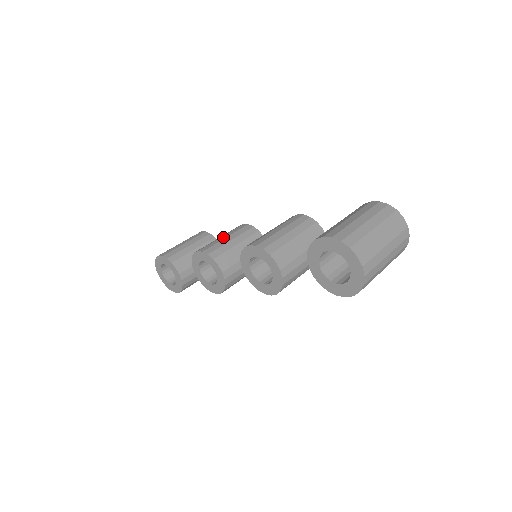
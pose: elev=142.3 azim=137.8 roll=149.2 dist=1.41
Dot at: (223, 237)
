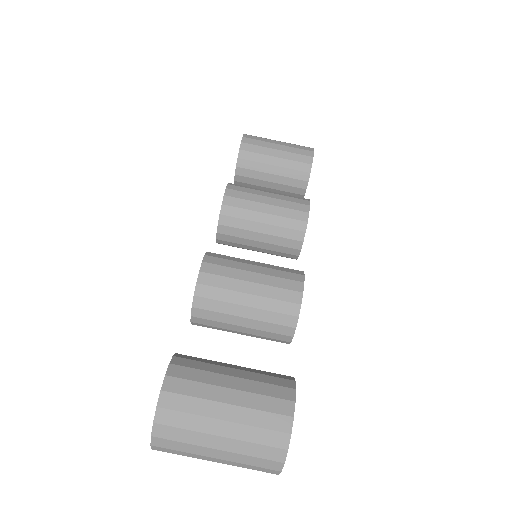
Dot at: (266, 199)
